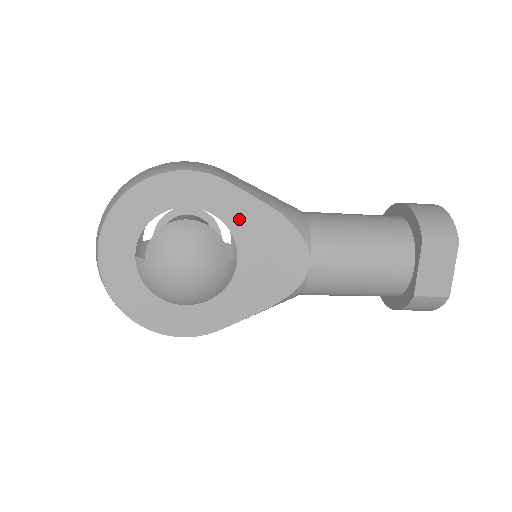
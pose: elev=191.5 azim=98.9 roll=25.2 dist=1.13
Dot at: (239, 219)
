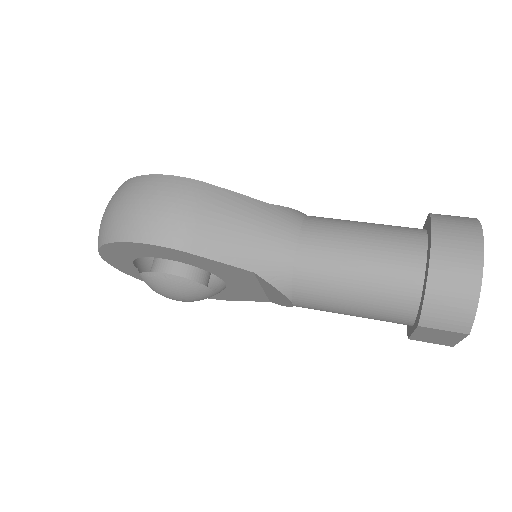
Dot at: (214, 269)
